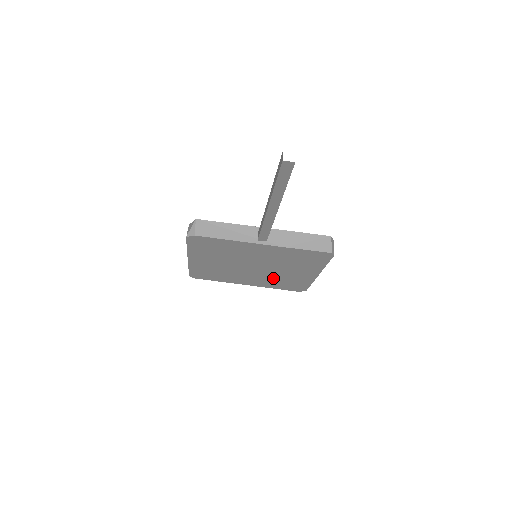
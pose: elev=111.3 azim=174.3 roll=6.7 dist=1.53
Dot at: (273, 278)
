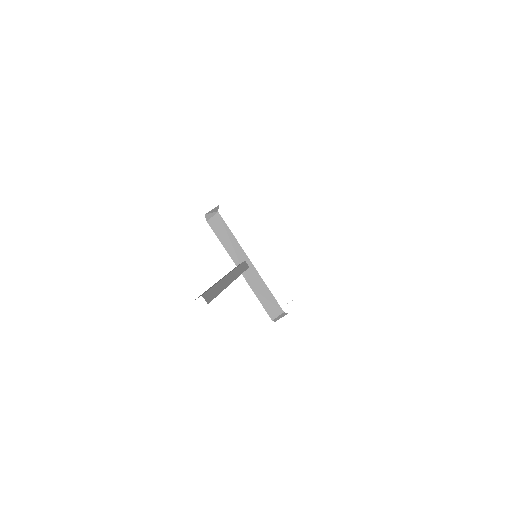
Dot at: occluded
